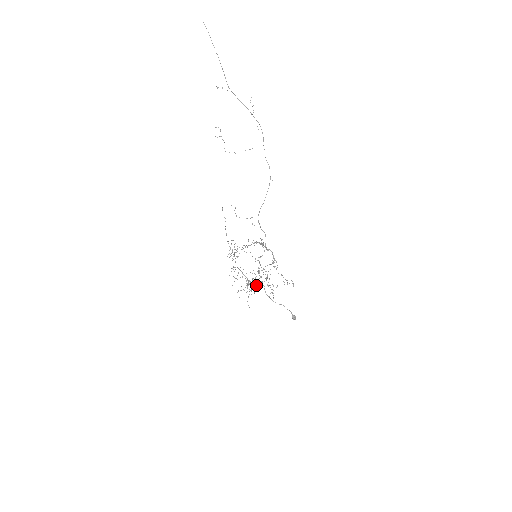
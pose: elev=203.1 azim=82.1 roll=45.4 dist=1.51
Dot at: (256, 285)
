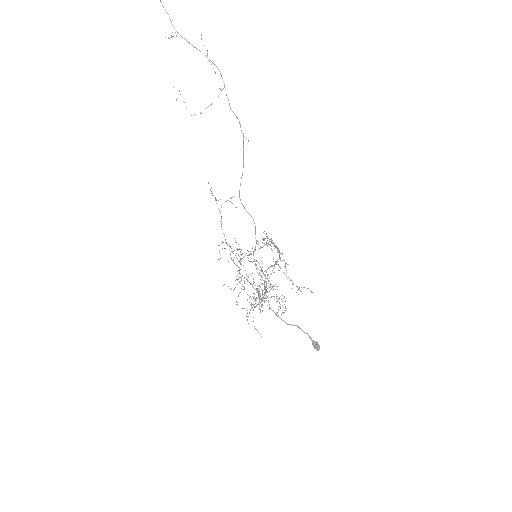
Dot at: (262, 298)
